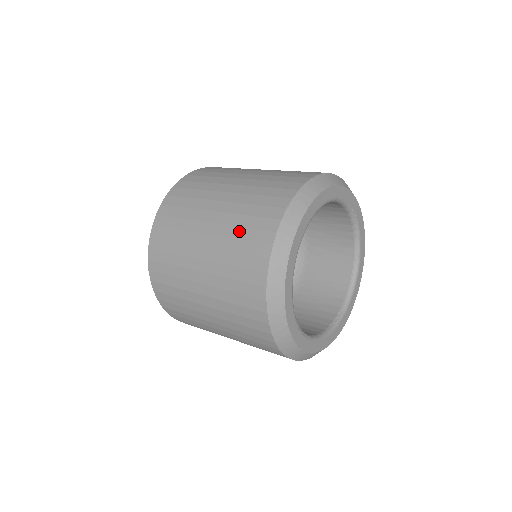
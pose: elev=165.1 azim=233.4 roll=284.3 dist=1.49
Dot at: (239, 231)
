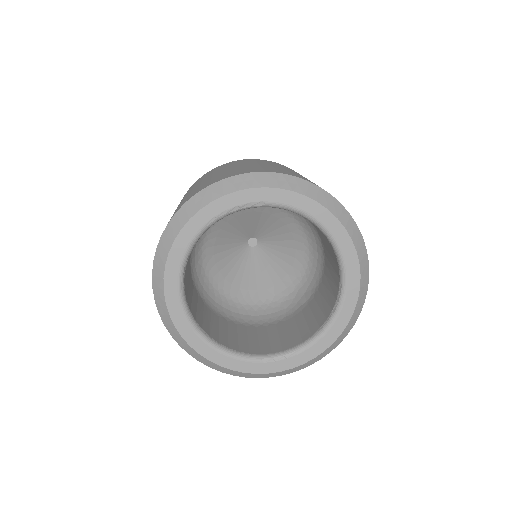
Dot at: occluded
